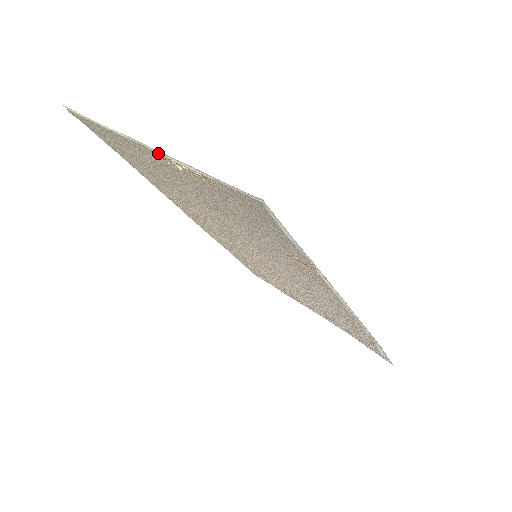
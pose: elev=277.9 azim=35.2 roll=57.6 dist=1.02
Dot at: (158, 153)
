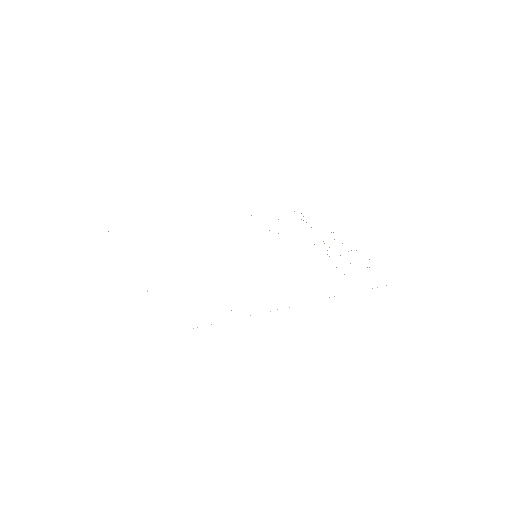
Dot at: occluded
